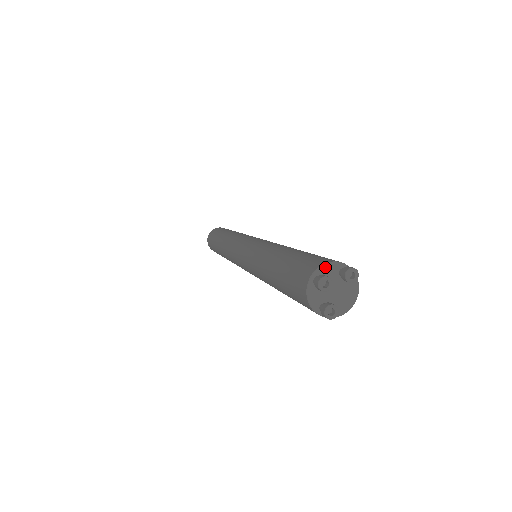
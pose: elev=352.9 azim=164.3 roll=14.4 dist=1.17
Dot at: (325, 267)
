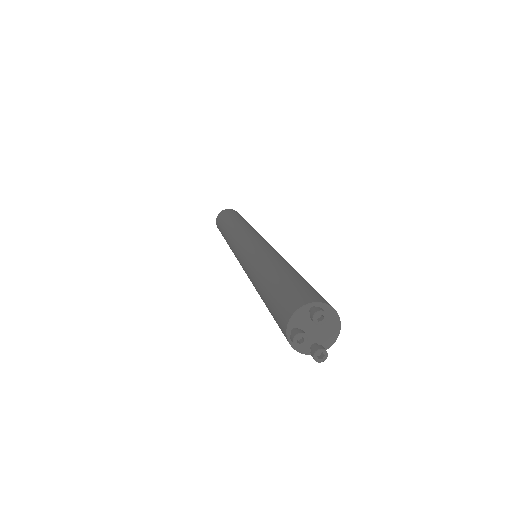
Dot at: (294, 318)
